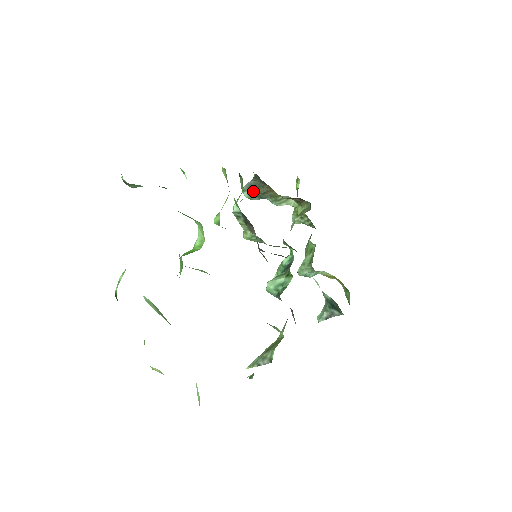
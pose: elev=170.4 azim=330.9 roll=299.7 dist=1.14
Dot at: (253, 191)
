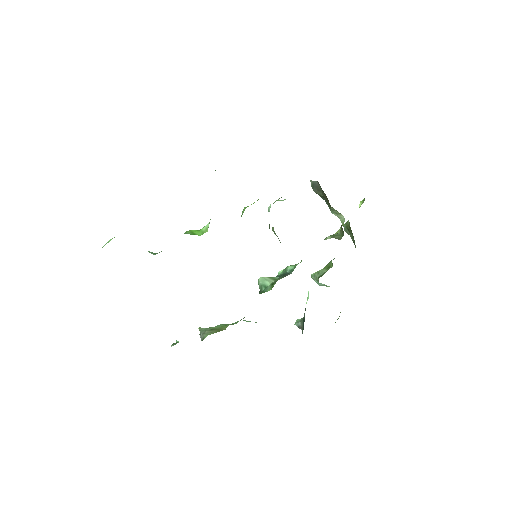
Dot at: (314, 190)
